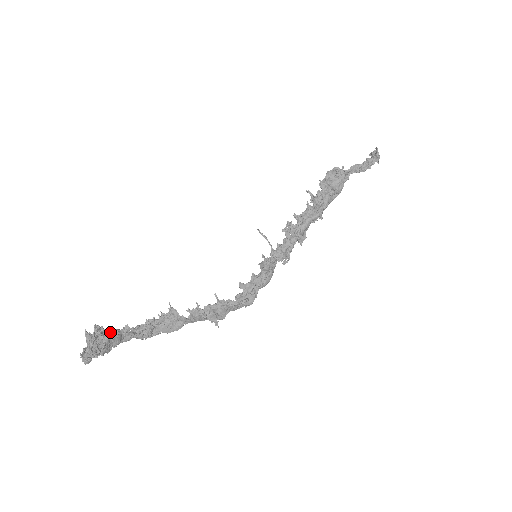
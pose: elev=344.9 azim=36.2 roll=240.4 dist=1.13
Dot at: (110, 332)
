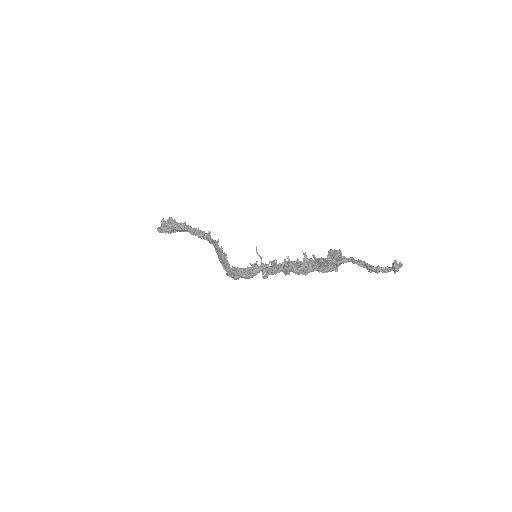
Dot at: (174, 227)
